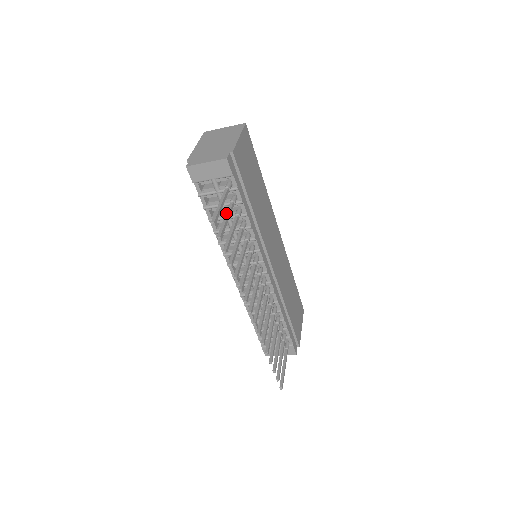
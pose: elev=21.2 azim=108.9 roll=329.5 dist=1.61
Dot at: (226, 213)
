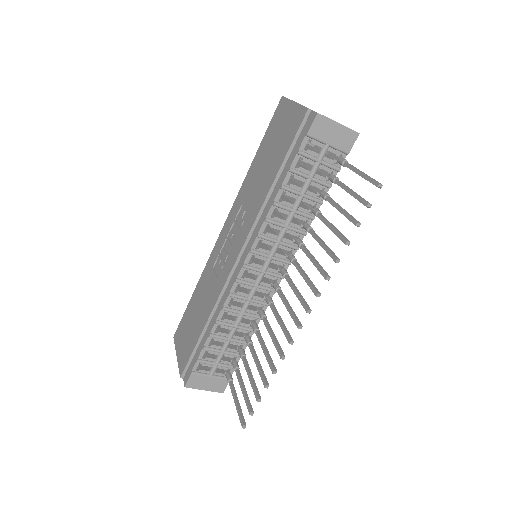
Dot at: (347, 186)
